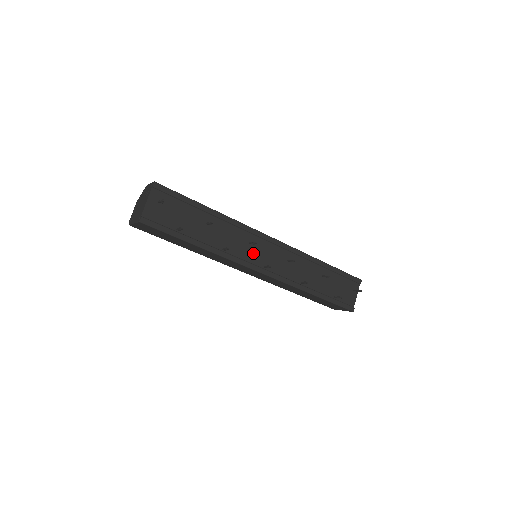
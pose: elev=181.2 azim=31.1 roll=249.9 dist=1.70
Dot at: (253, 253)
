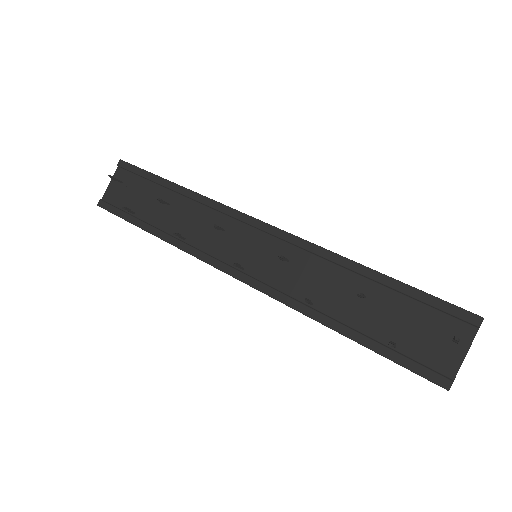
Dot at: (227, 245)
